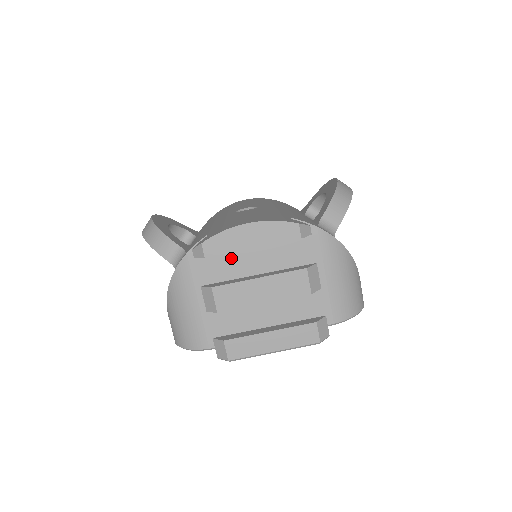
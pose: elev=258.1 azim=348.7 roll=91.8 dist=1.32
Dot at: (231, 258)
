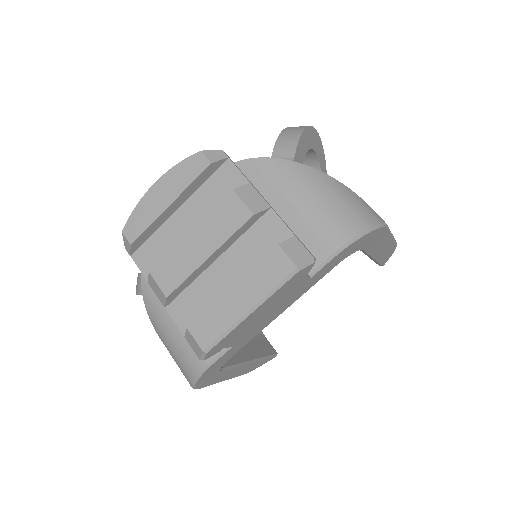
Dot at: (163, 234)
